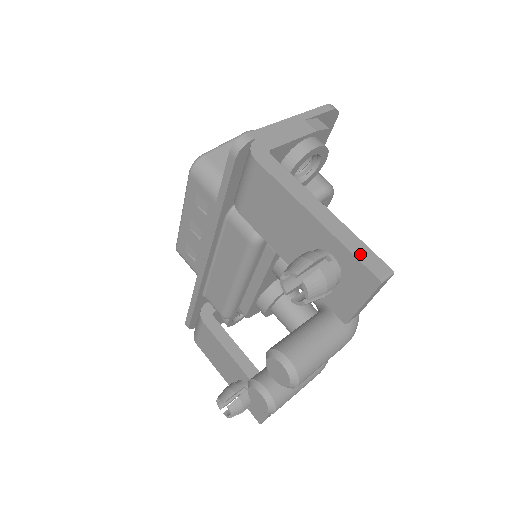
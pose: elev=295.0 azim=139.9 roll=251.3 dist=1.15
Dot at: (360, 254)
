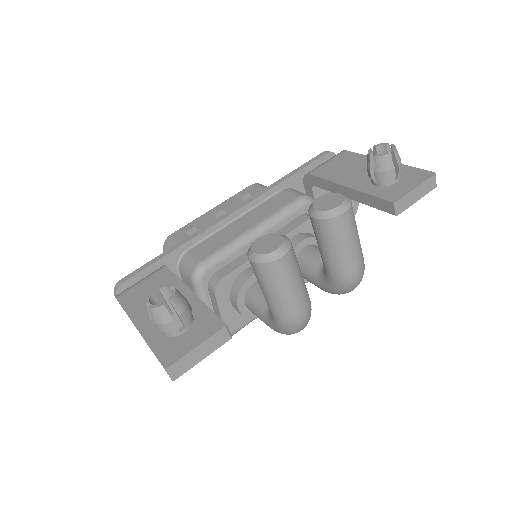
Dot at: occluded
